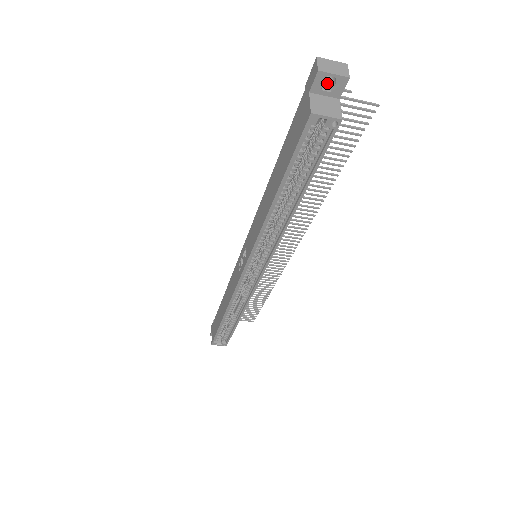
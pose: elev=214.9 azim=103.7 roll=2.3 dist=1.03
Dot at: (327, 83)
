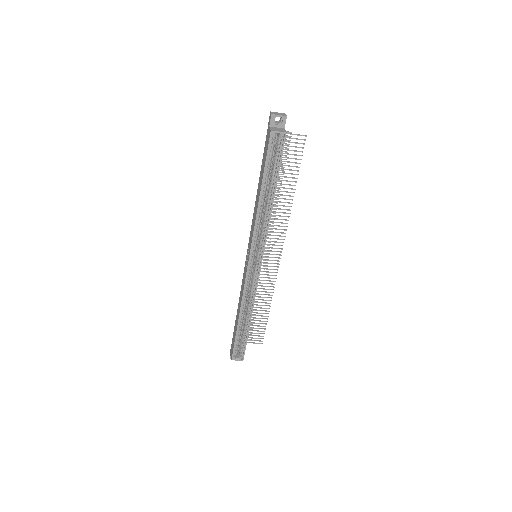
Dot at: (277, 123)
